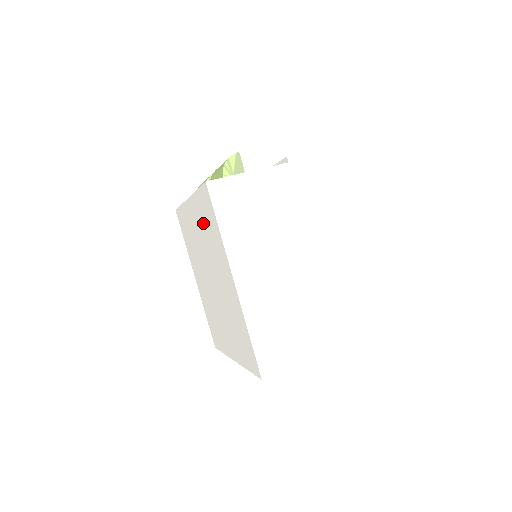
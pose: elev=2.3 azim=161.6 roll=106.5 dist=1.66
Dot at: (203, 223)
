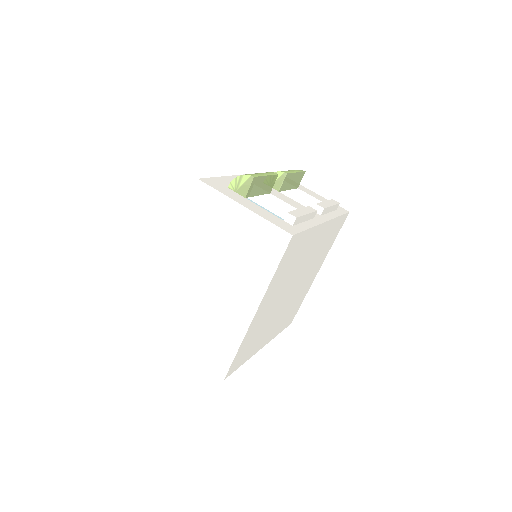
Dot at: occluded
